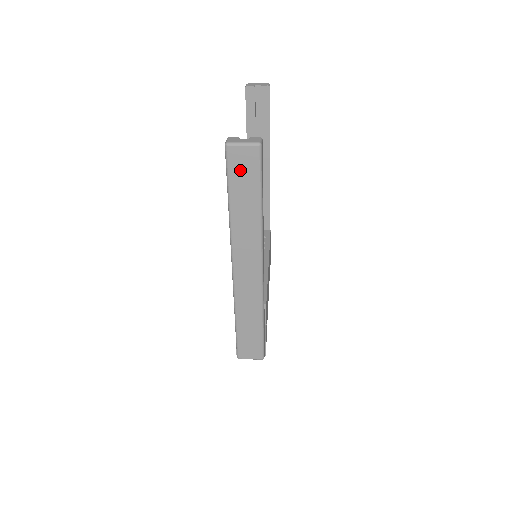
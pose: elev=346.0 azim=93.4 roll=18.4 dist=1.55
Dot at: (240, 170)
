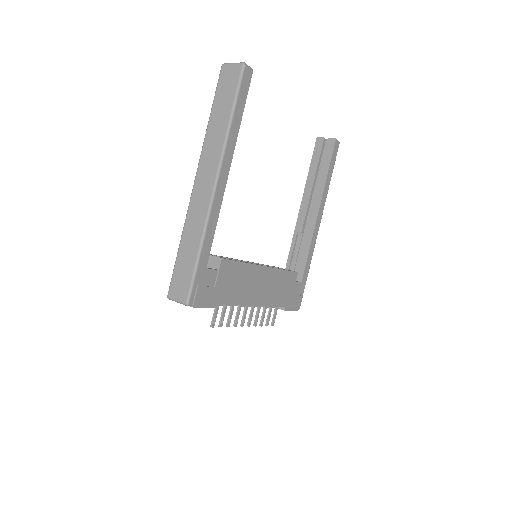
Dot at: (225, 85)
